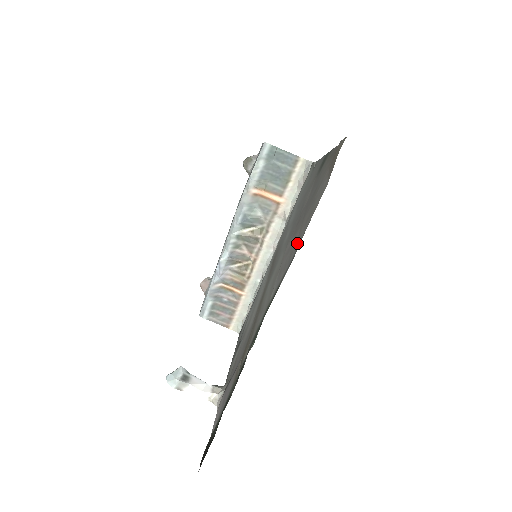
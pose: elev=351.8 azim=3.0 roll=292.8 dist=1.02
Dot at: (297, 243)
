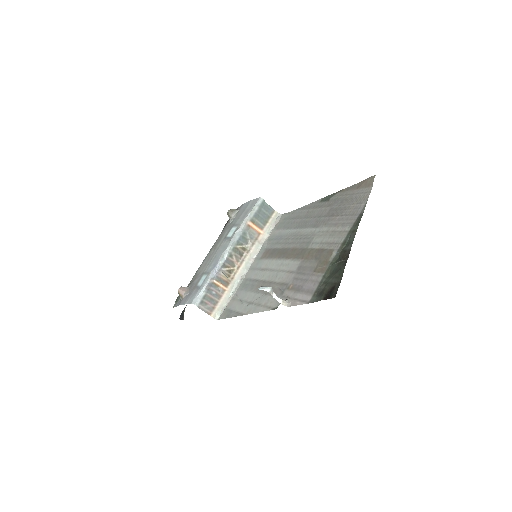
Dot at: (358, 209)
